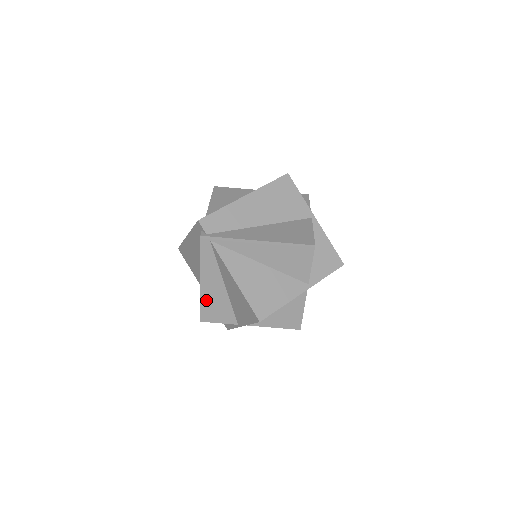
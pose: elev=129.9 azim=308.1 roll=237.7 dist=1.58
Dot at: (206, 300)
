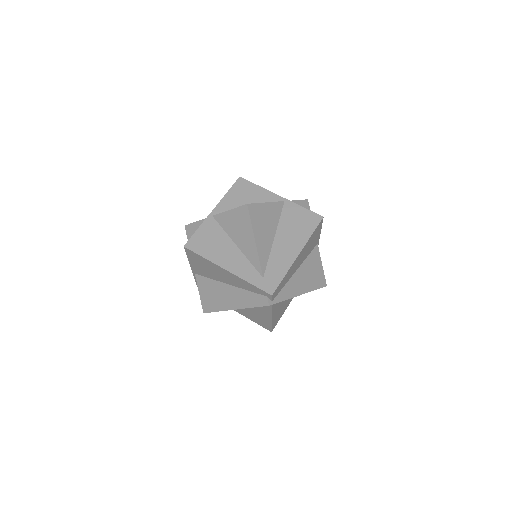
Dot at: occluded
